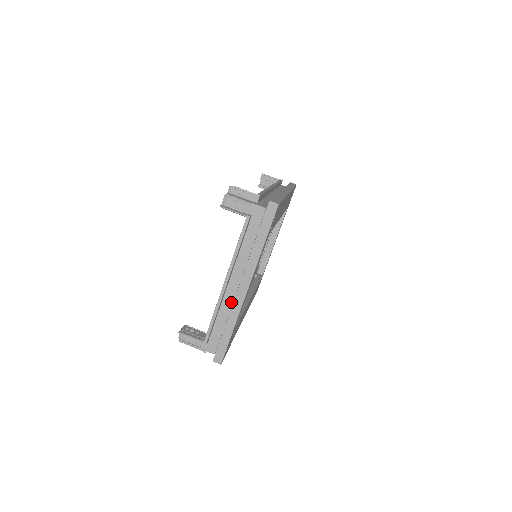
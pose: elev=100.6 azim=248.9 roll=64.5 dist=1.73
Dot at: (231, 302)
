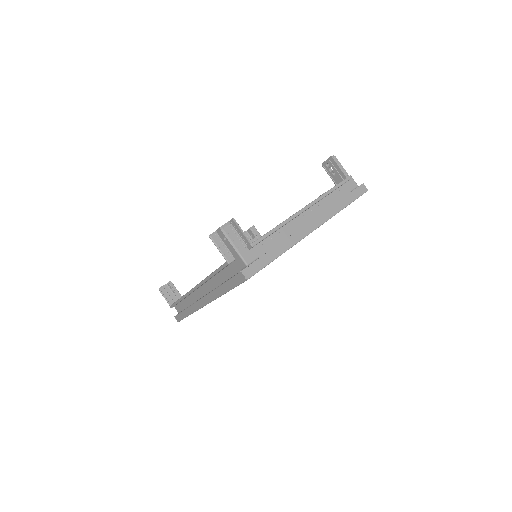
Dot at: (293, 230)
